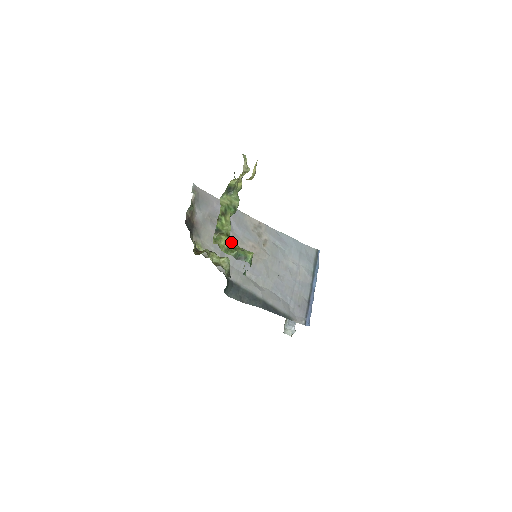
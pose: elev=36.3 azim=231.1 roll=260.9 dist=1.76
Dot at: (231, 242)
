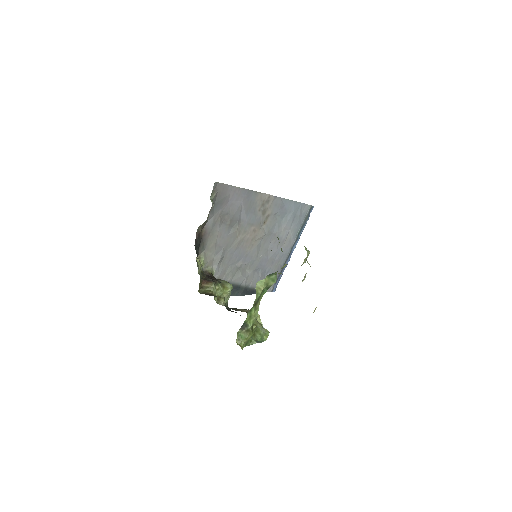
Dot at: occluded
